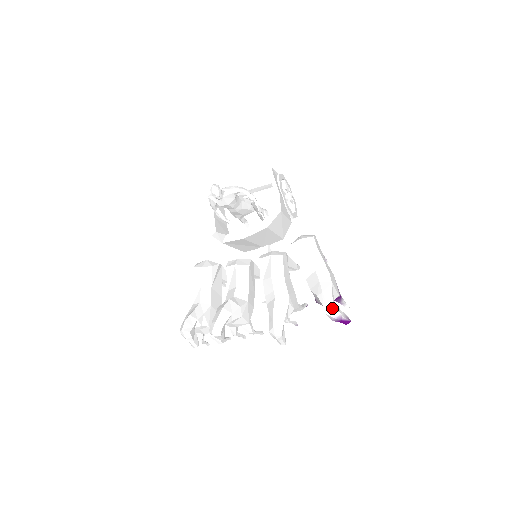
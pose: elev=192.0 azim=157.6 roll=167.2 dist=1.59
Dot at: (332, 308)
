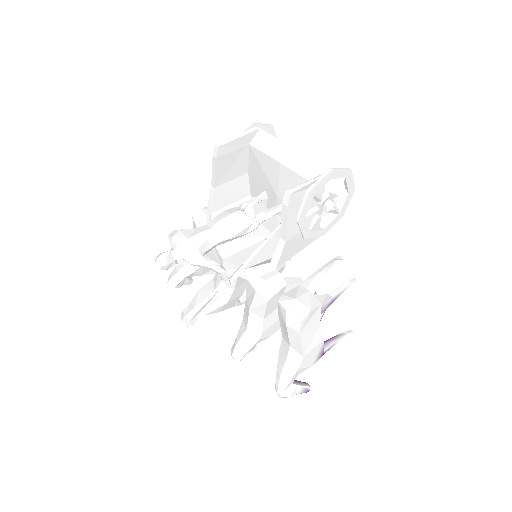
Dot at: (280, 394)
